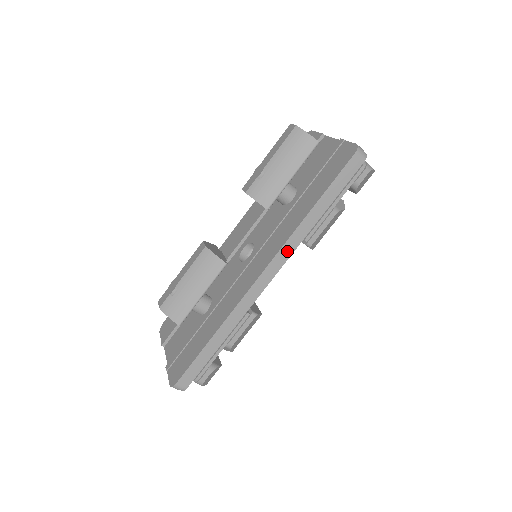
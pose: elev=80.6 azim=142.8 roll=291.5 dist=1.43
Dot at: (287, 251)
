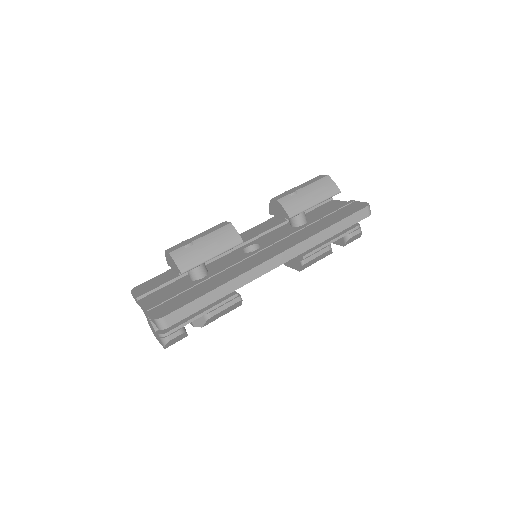
Dot at: (299, 249)
